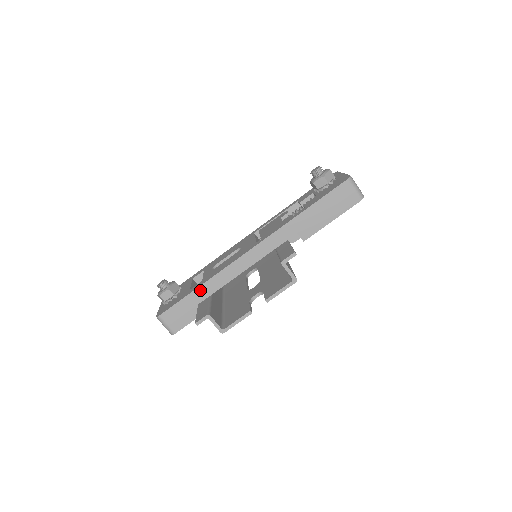
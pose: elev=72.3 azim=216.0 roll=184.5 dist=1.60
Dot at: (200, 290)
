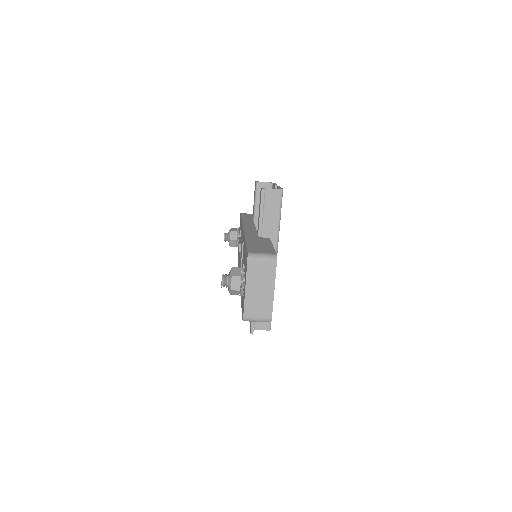
Dot at: occluded
